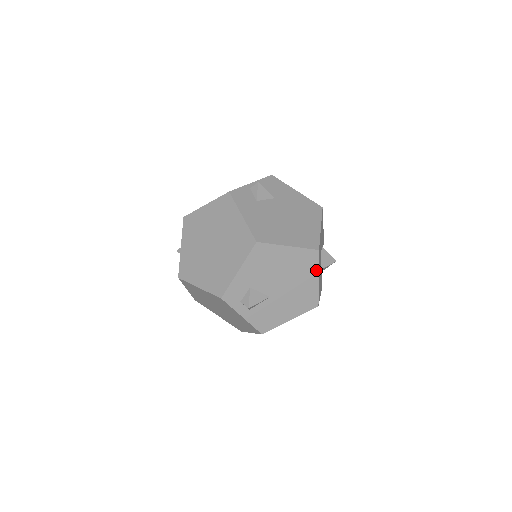
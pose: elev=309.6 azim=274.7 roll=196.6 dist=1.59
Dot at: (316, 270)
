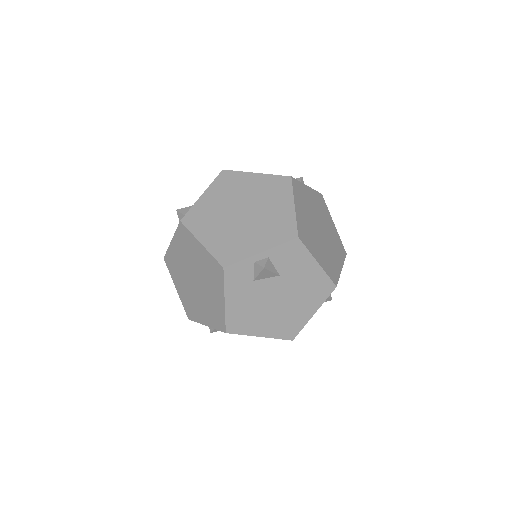
Dot at: occluded
